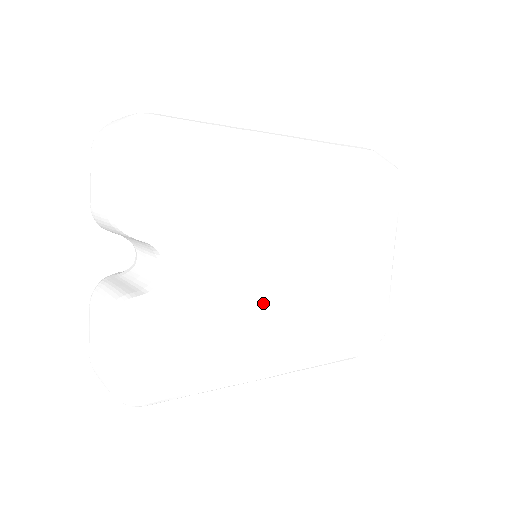
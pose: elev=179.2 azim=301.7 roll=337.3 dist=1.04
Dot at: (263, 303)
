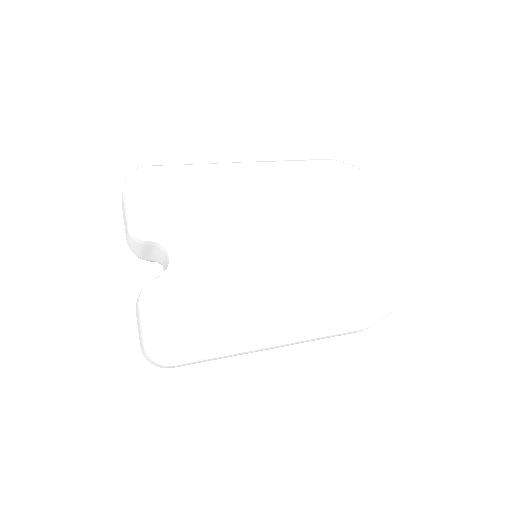
Dot at: (257, 277)
